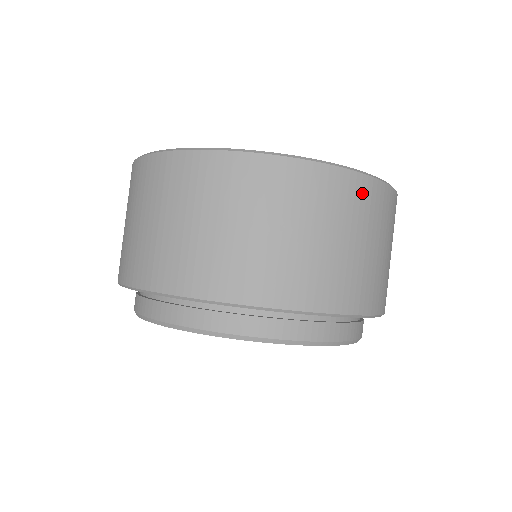
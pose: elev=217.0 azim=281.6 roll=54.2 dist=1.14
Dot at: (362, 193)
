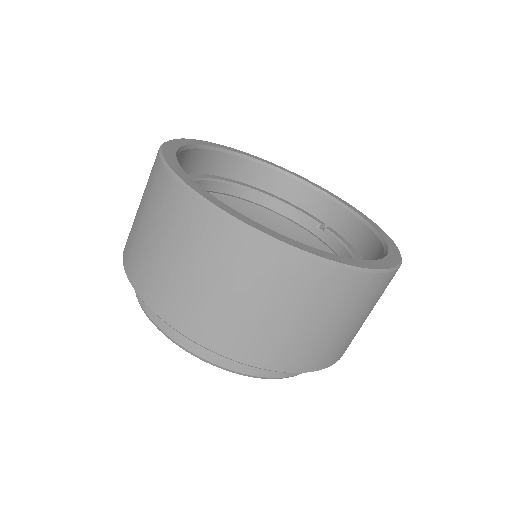
Dot at: occluded
